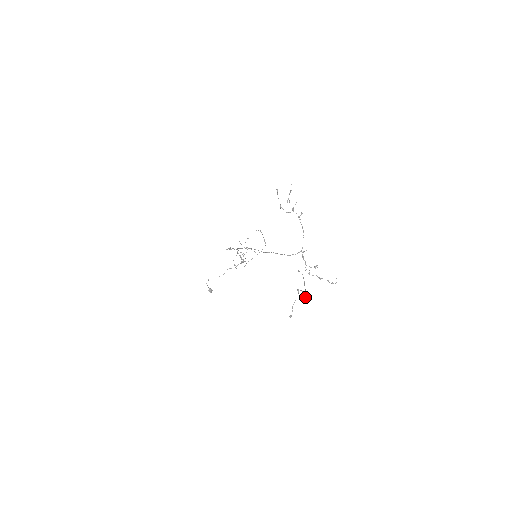
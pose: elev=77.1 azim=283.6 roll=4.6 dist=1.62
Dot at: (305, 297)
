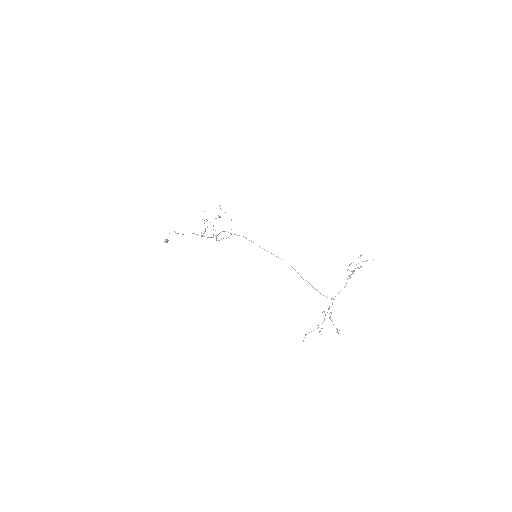
Dot at: occluded
